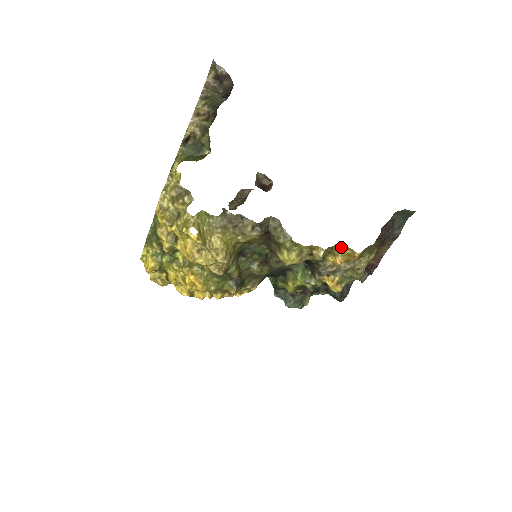
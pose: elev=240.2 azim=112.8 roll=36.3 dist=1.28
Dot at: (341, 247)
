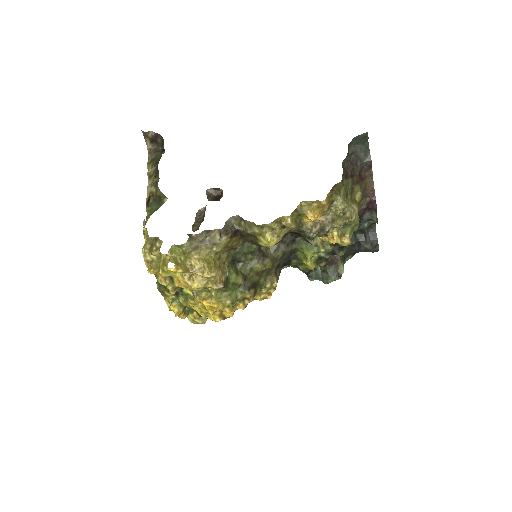
Dot at: (306, 205)
